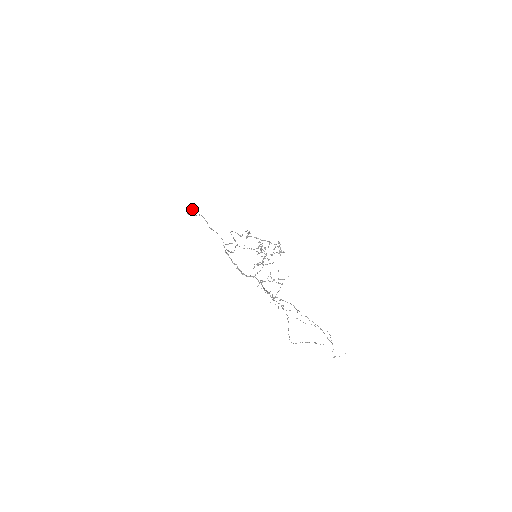
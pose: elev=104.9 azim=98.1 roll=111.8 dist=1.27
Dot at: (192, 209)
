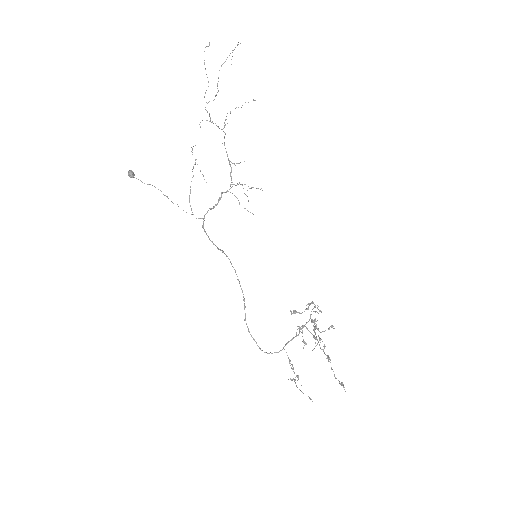
Dot at: (131, 173)
